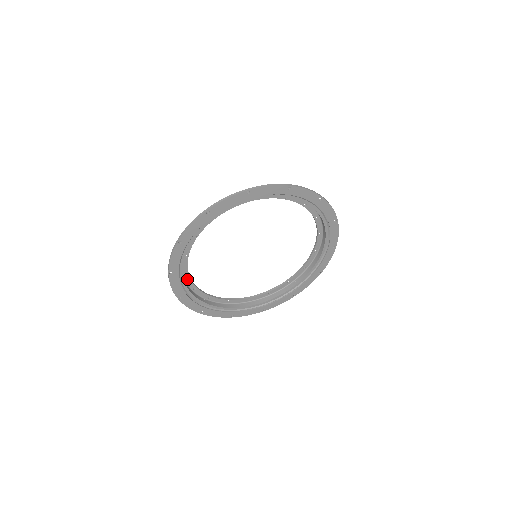
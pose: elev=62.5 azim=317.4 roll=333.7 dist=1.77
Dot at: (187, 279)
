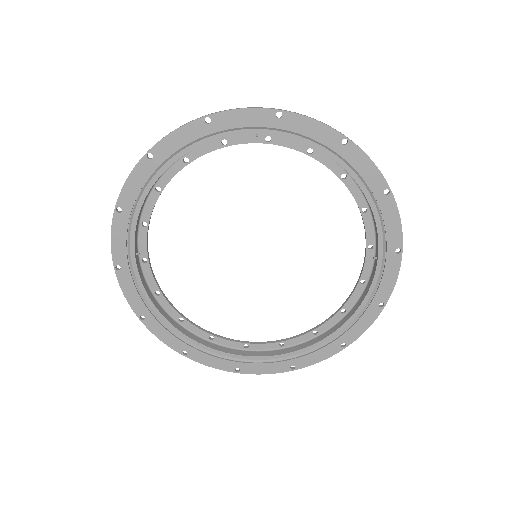
Dot at: (152, 198)
